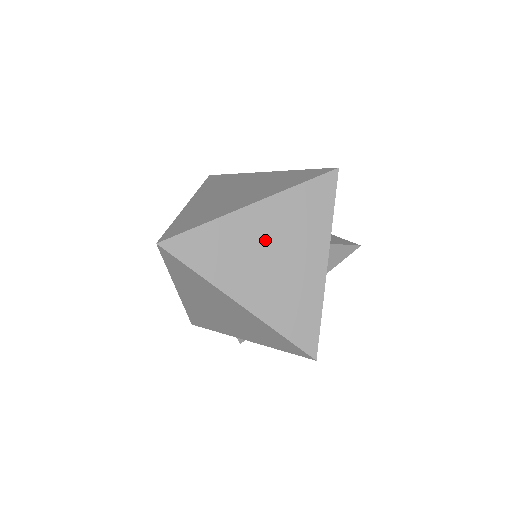
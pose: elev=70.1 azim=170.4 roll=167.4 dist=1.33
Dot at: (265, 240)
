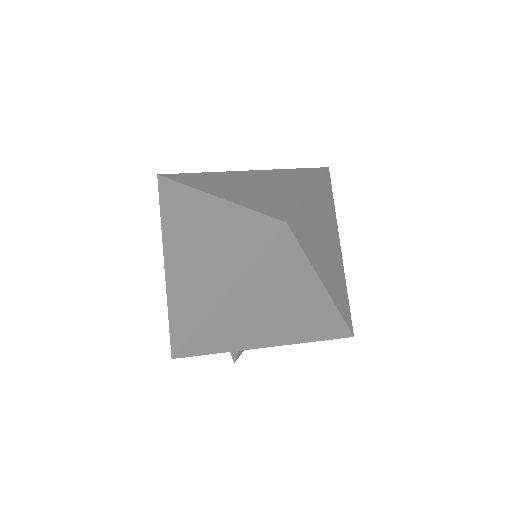
Dot at: (322, 225)
